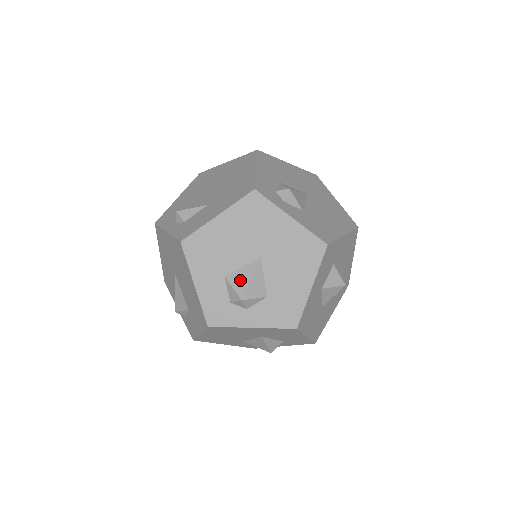
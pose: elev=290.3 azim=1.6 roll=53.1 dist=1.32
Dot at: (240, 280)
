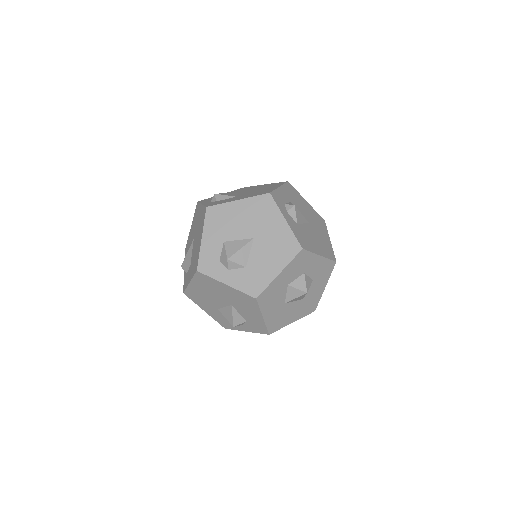
Dot at: (233, 247)
